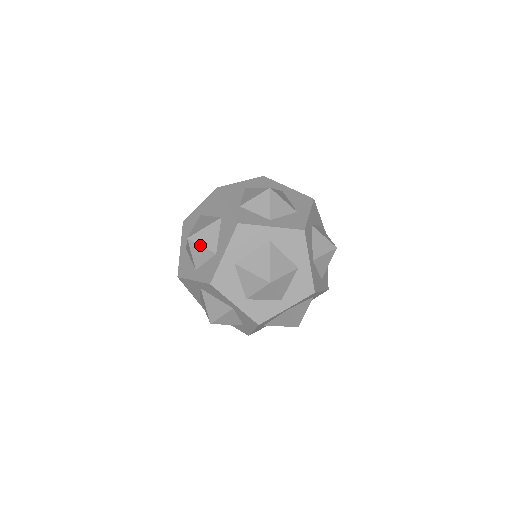
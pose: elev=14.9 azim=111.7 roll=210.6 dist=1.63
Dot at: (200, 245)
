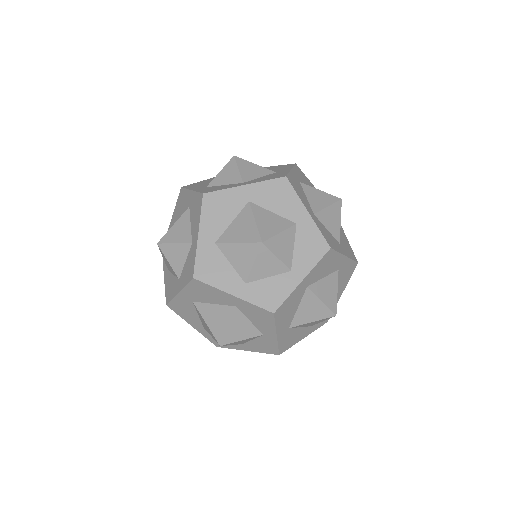
Dot at: (172, 243)
